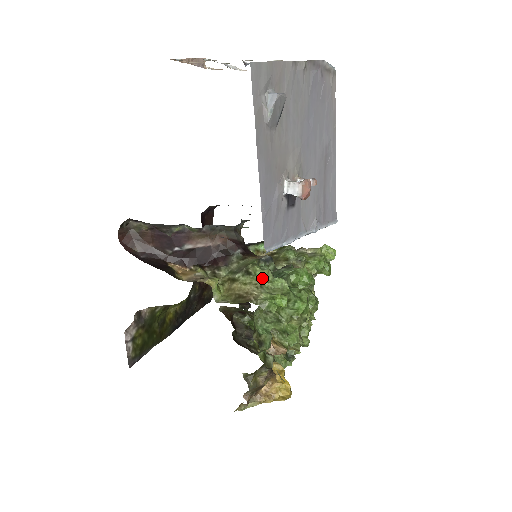
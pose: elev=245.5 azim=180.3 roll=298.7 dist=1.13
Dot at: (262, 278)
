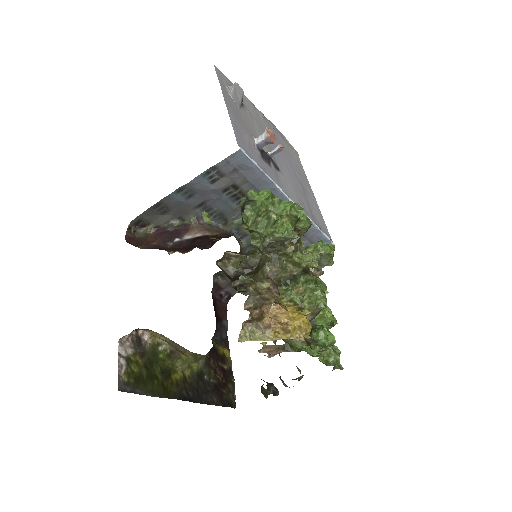
Dot at: occluded
